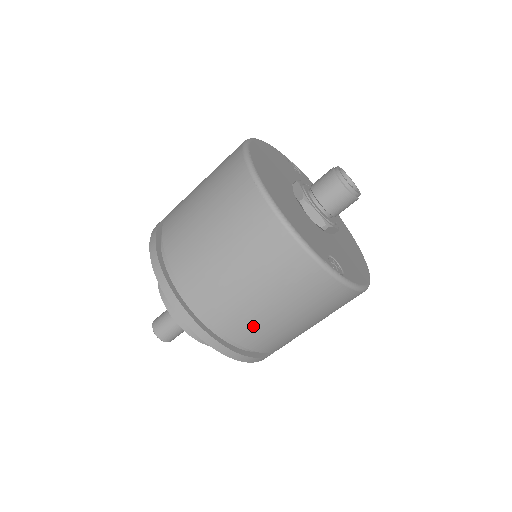
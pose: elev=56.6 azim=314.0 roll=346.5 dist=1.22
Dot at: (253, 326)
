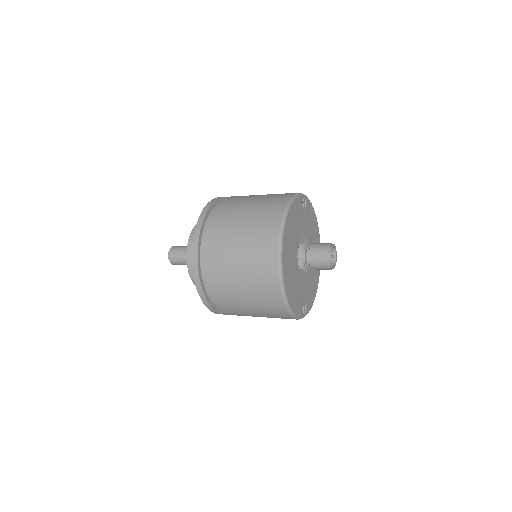
Dot at: occluded
